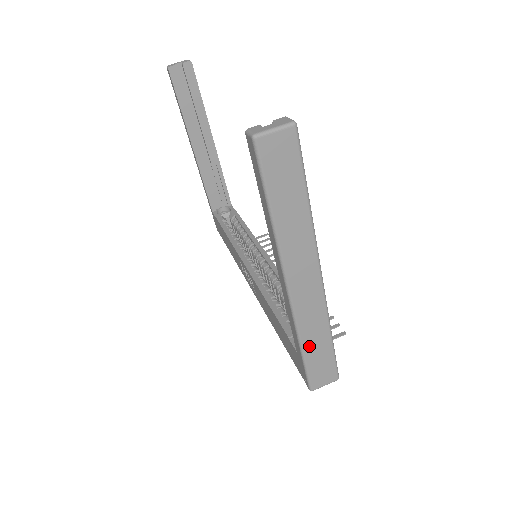
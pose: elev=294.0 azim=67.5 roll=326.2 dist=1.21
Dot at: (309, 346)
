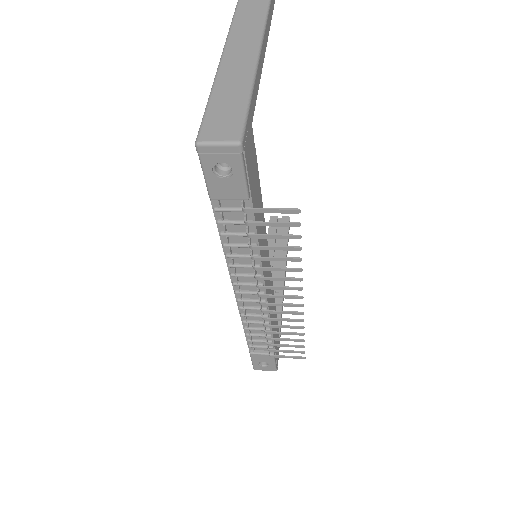
Dot at: (220, 91)
